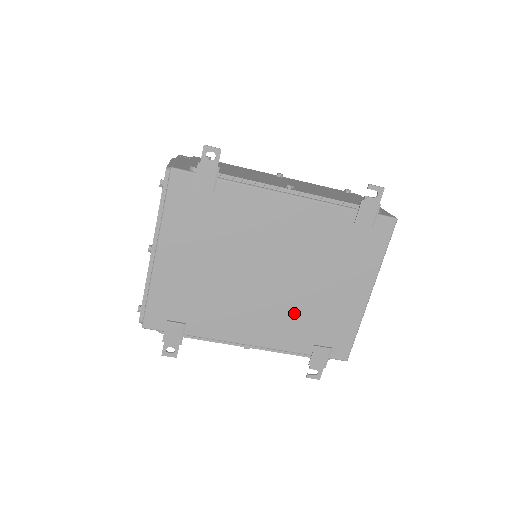
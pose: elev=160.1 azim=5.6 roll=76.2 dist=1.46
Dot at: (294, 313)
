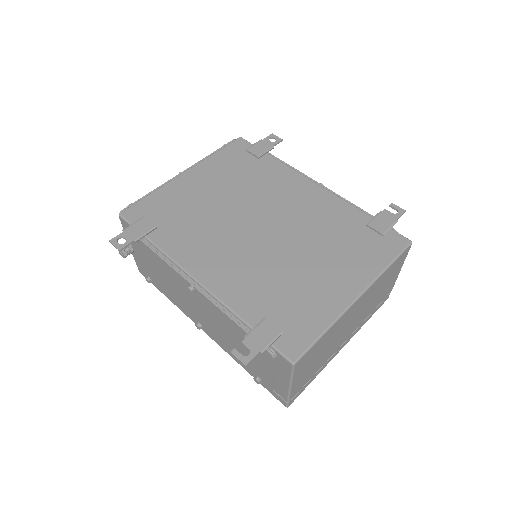
Dot at: (264, 272)
